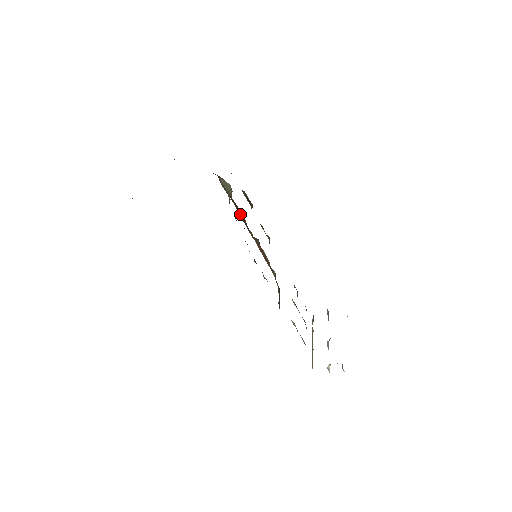
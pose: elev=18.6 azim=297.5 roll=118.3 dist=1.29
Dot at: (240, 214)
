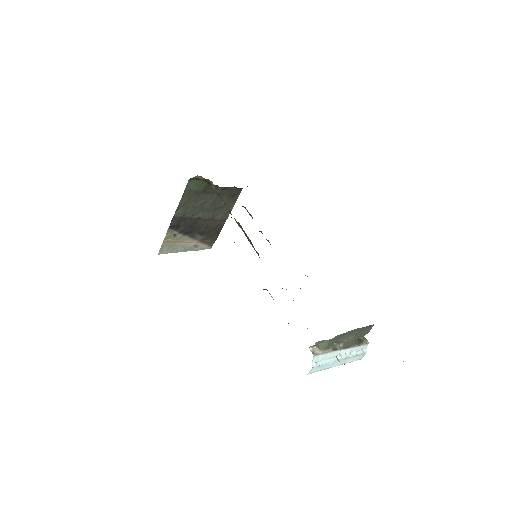
Dot at: (228, 209)
